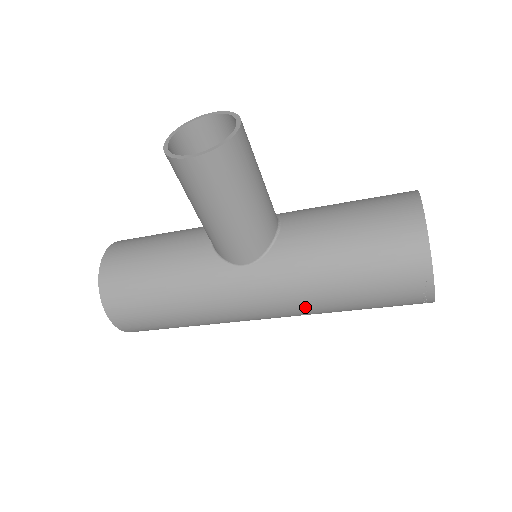
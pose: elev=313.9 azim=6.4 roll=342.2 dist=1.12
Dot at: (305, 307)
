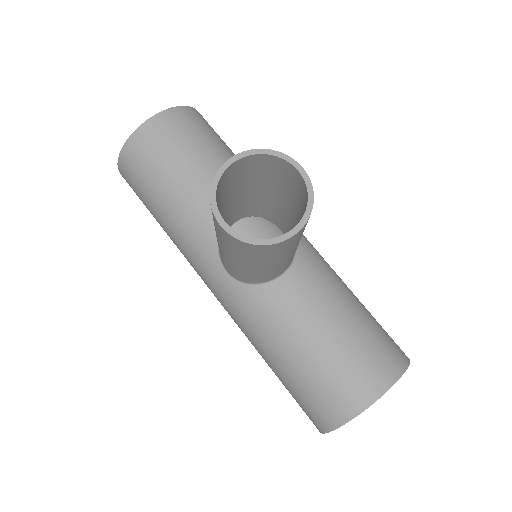
Dot at: occluded
